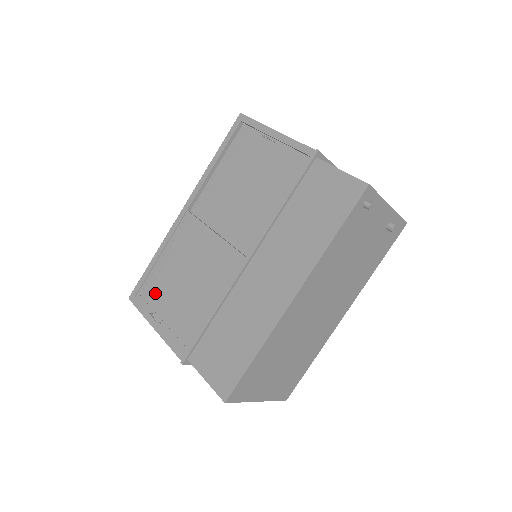
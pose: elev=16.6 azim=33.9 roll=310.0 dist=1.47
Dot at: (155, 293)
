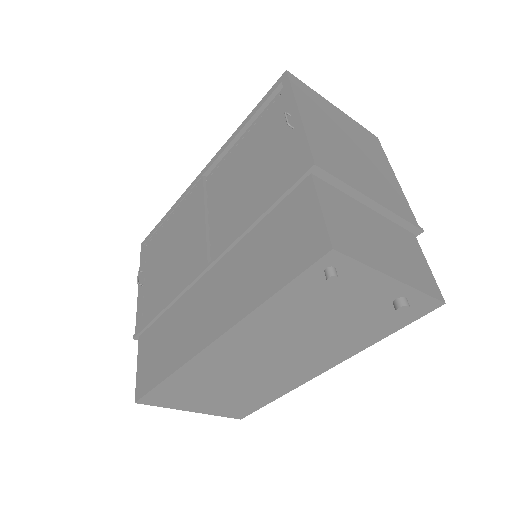
Dot at: (152, 252)
